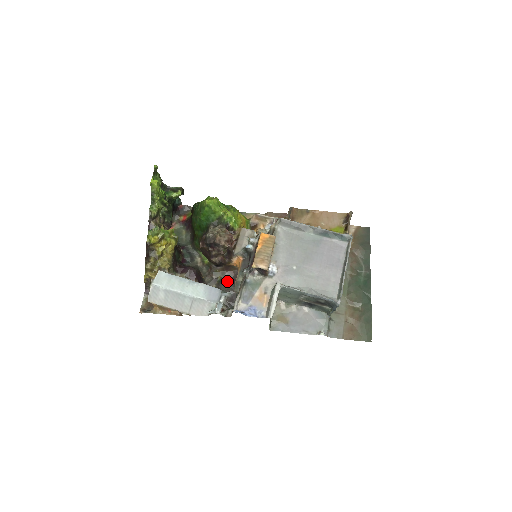
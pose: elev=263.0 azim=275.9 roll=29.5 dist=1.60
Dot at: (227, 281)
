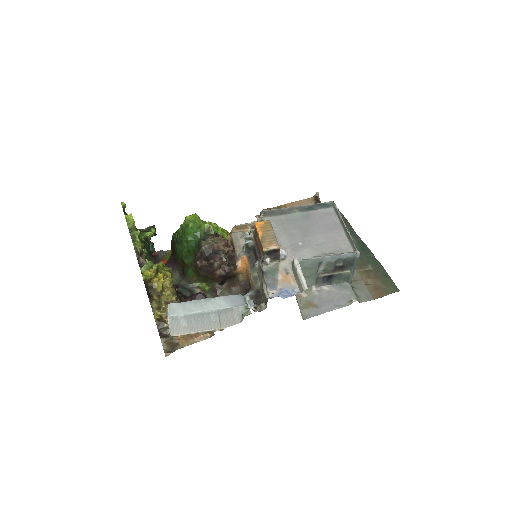
Dot at: occluded
